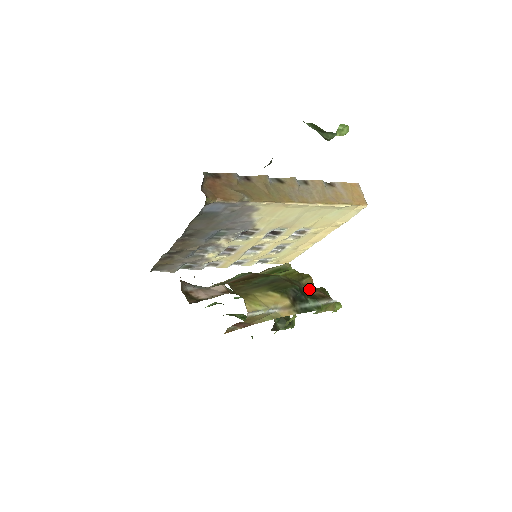
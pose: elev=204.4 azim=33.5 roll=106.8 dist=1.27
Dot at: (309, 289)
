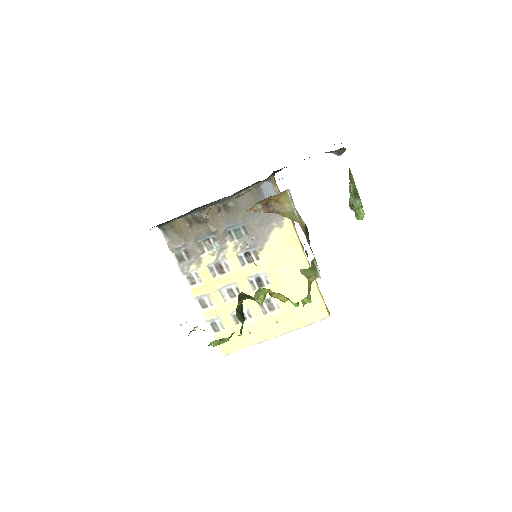
Dot at: (306, 253)
